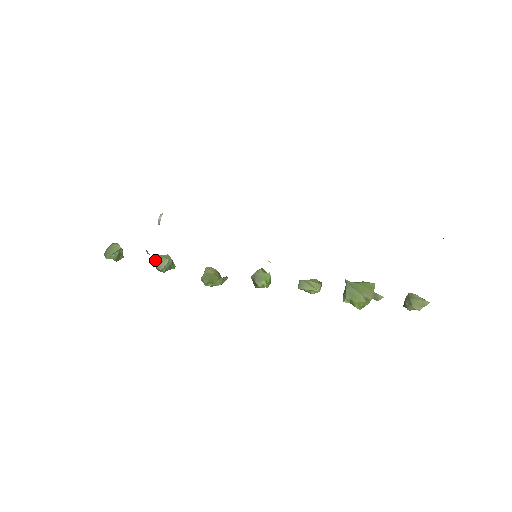
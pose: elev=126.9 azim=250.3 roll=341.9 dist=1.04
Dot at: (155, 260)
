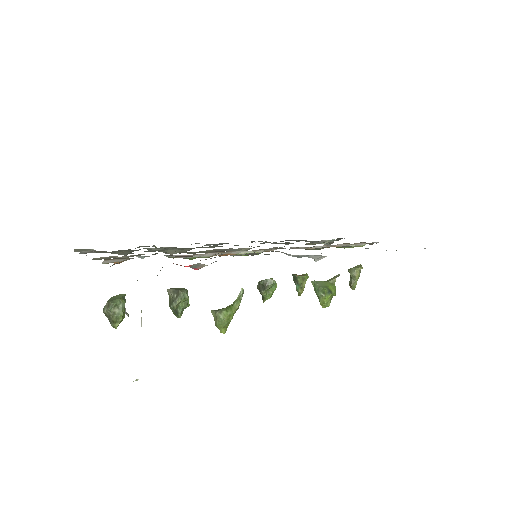
Dot at: (173, 289)
